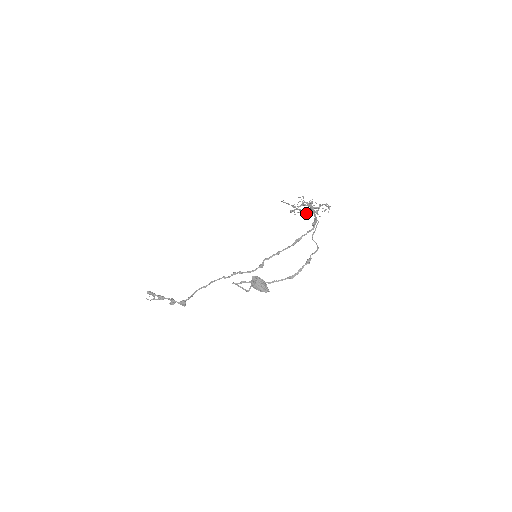
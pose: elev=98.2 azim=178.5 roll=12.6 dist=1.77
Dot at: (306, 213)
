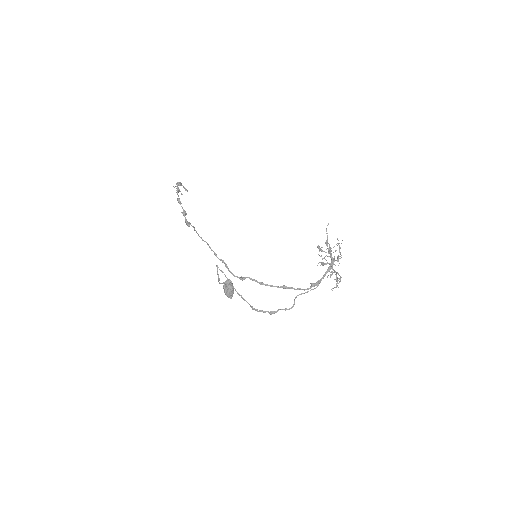
Dot at: (322, 265)
